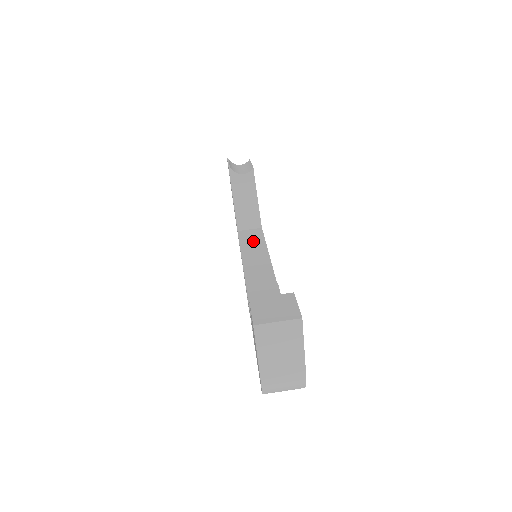
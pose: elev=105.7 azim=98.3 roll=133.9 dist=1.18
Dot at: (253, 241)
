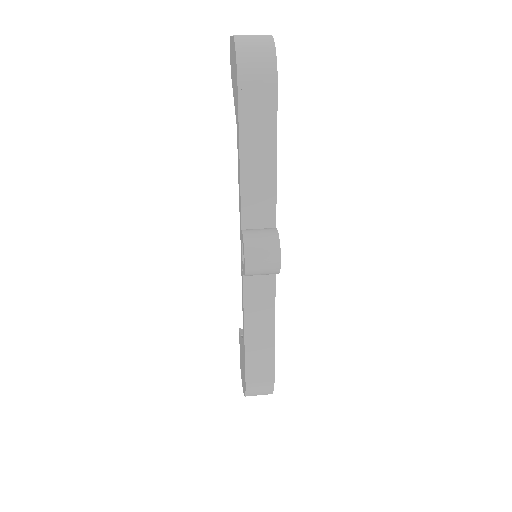
Dot at: occluded
